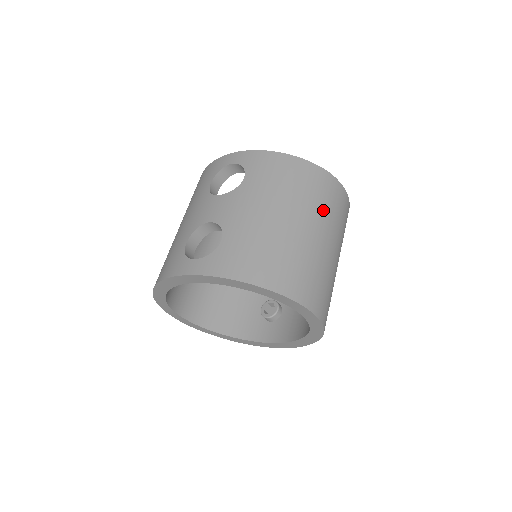
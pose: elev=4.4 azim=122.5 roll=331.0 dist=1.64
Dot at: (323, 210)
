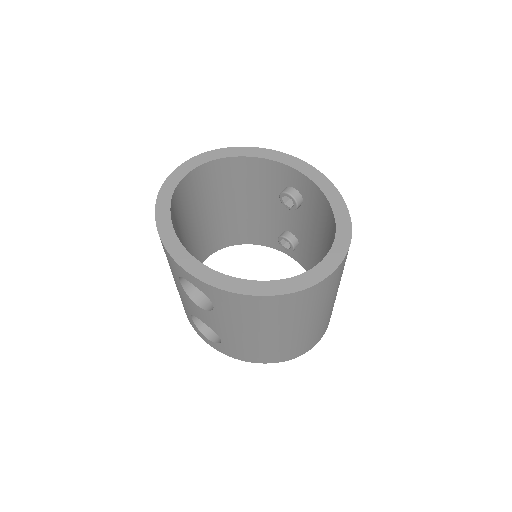
Dot at: (308, 312)
